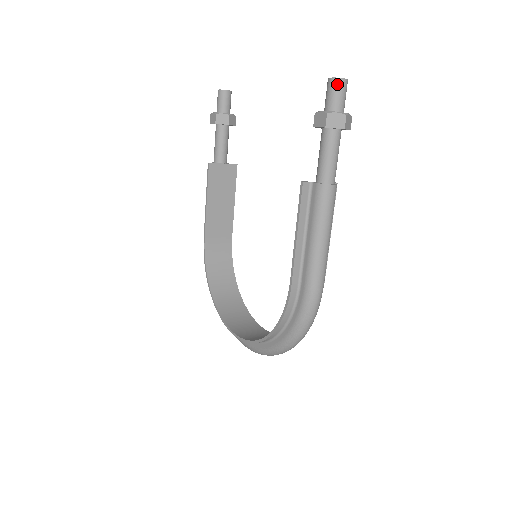
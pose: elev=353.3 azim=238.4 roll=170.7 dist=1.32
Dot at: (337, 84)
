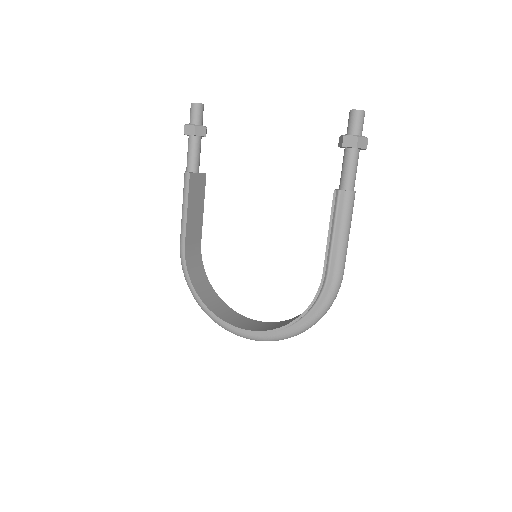
Dot at: (361, 115)
